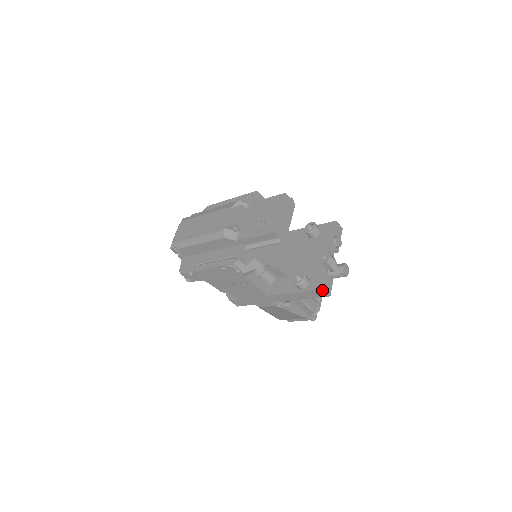
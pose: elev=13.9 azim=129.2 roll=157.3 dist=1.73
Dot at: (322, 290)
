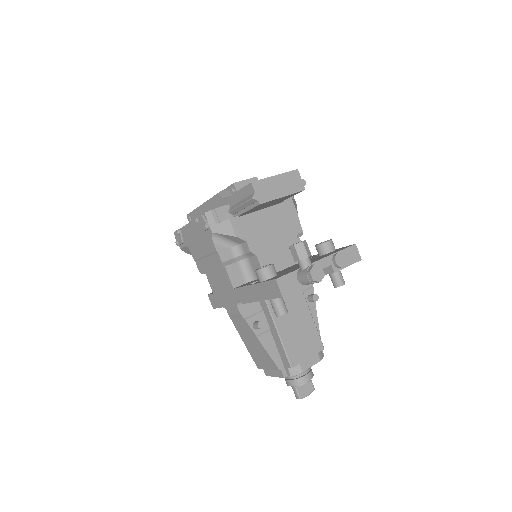
Dot at: (275, 281)
